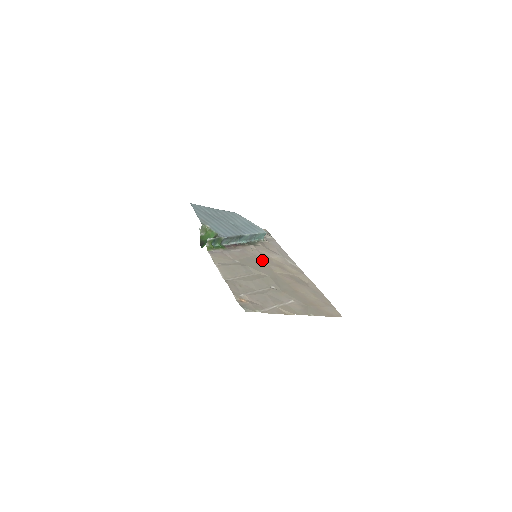
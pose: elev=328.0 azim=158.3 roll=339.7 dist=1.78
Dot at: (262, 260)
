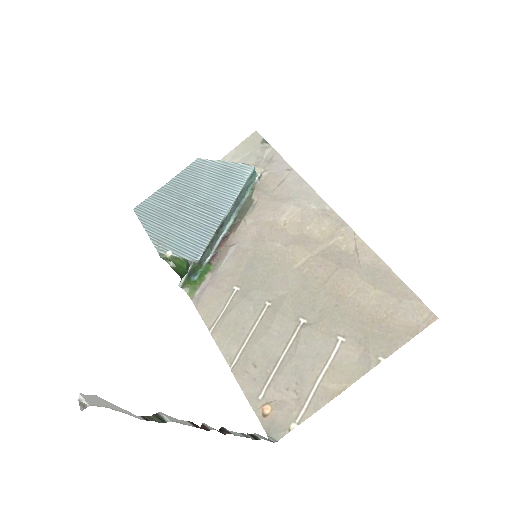
Dot at: (270, 246)
